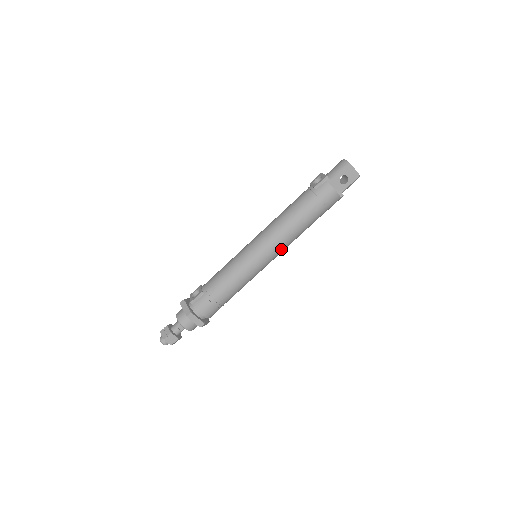
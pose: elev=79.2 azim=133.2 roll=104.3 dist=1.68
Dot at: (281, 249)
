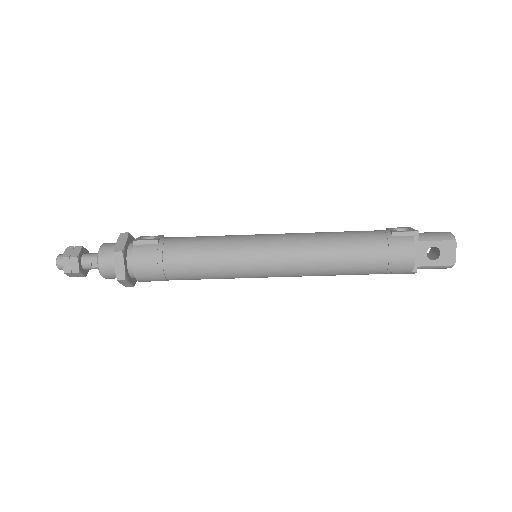
Dot at: (293, 271)
